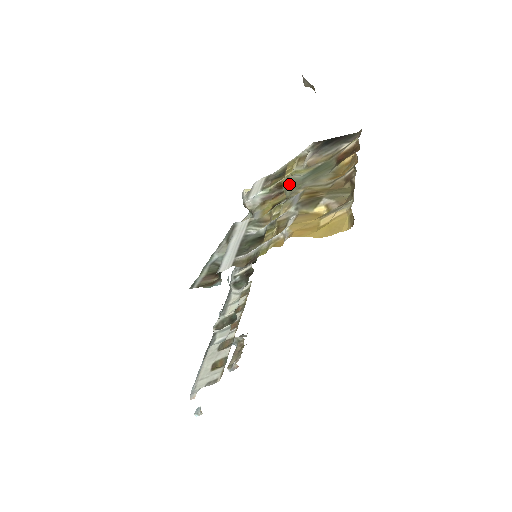
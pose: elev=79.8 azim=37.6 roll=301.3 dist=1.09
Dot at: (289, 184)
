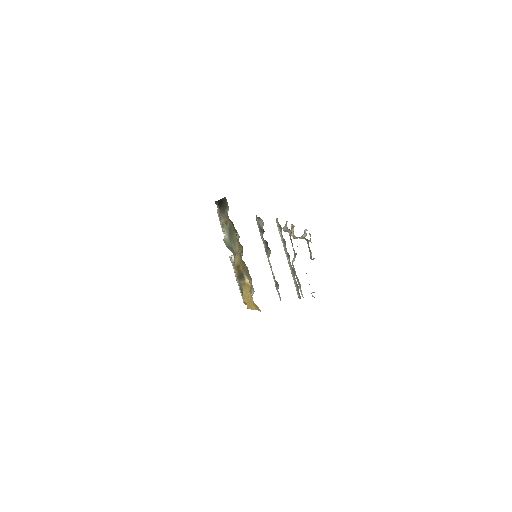
Dot at: (227, 247)
